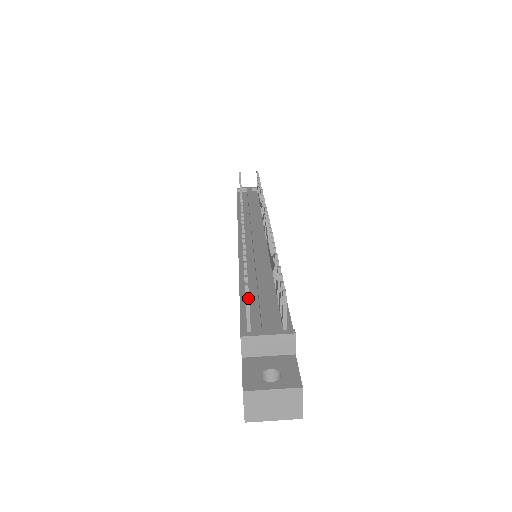
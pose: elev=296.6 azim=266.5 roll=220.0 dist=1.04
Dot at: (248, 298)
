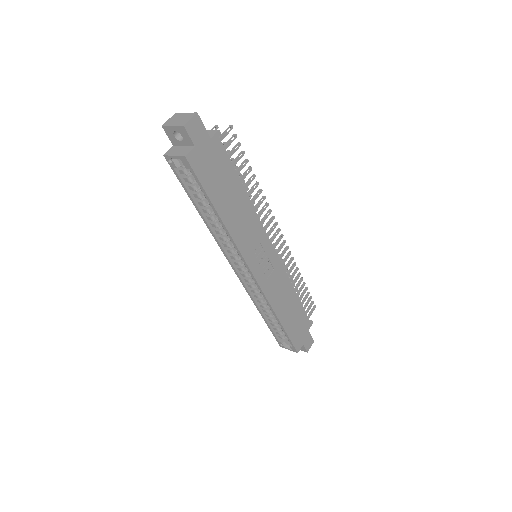
Dot at: (216, 126)
